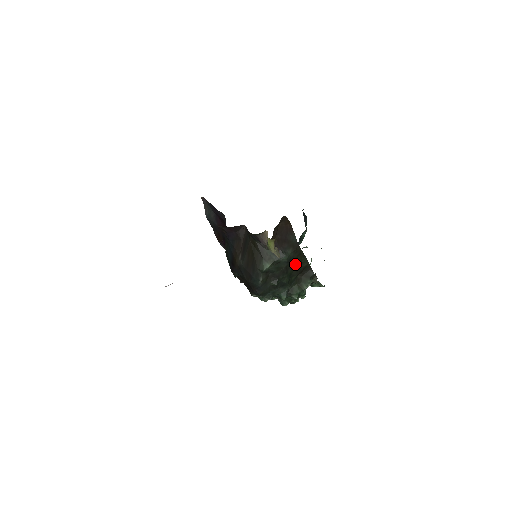
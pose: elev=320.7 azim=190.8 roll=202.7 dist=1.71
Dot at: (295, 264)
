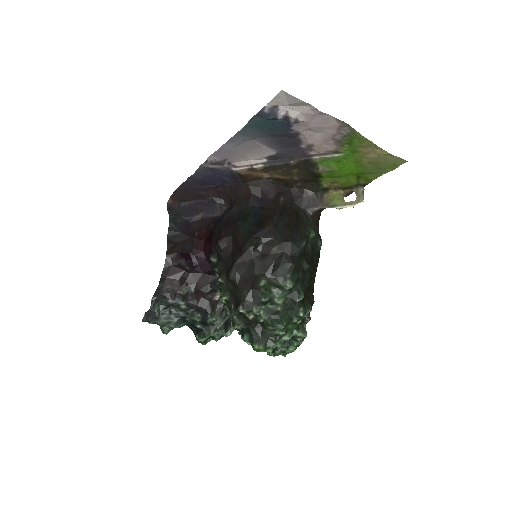
Dot at: (313, 268)
